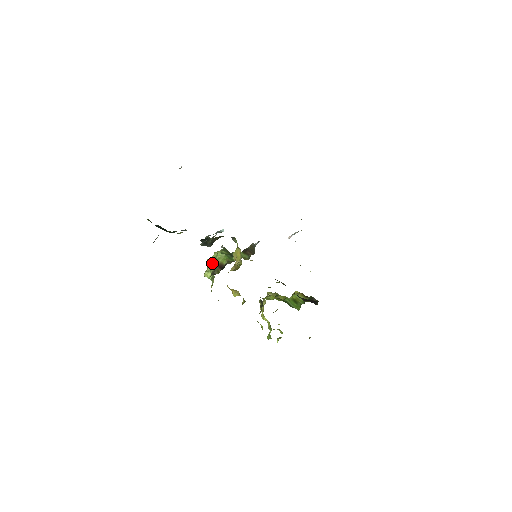
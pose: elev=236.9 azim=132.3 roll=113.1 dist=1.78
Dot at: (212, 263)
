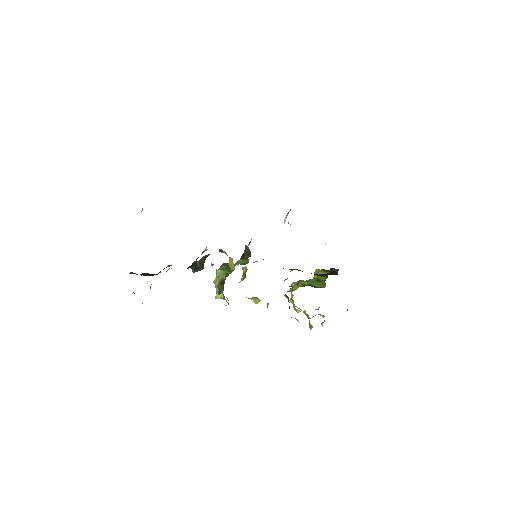
Dot at: (217, 283)
